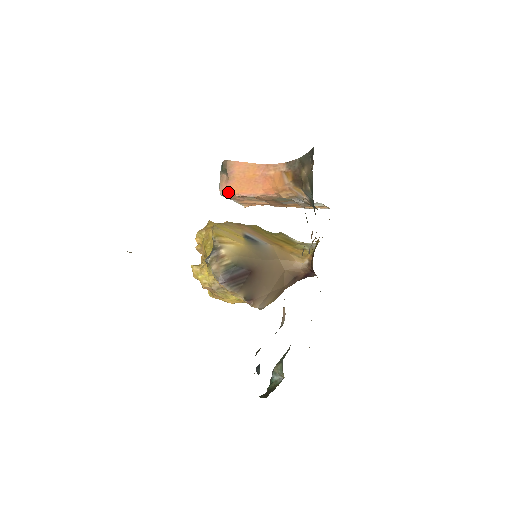
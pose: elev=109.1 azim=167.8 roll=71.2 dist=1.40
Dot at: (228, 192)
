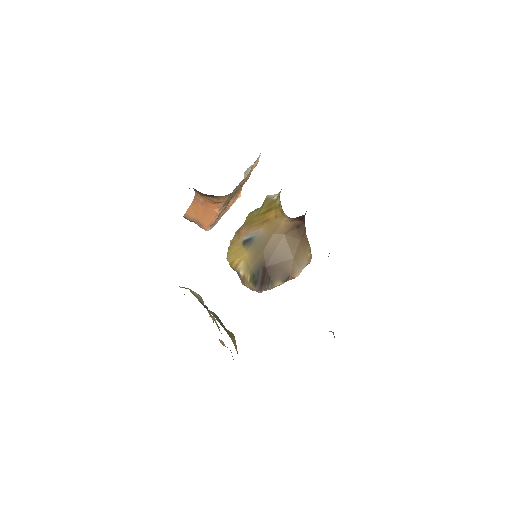
Dot at: (209, 227)
